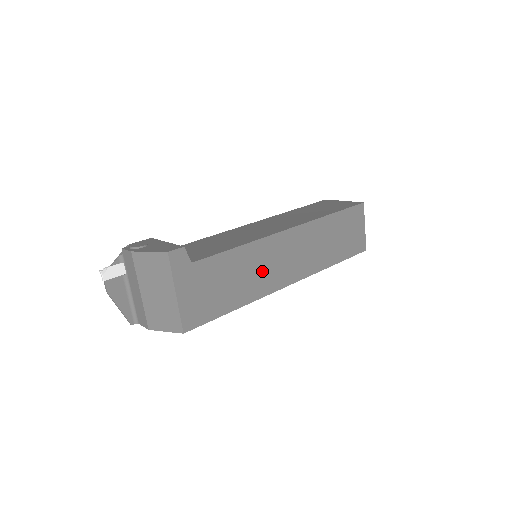
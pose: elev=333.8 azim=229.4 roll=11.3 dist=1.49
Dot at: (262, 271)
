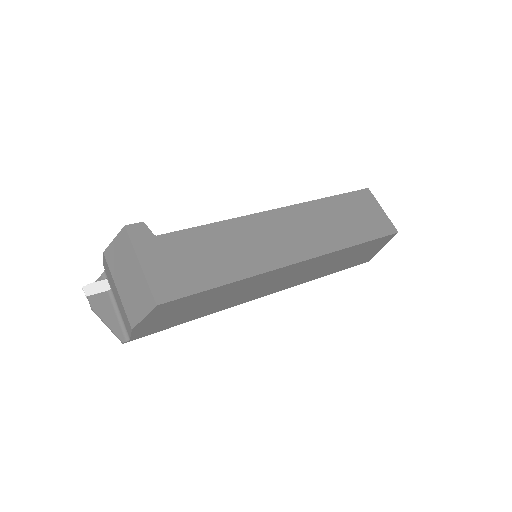
Dot at: (250, 247)
